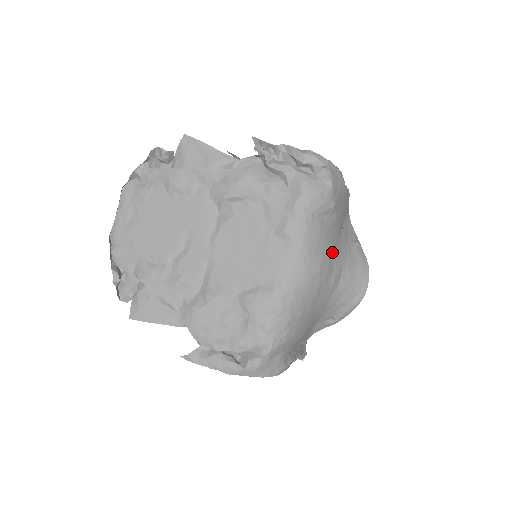
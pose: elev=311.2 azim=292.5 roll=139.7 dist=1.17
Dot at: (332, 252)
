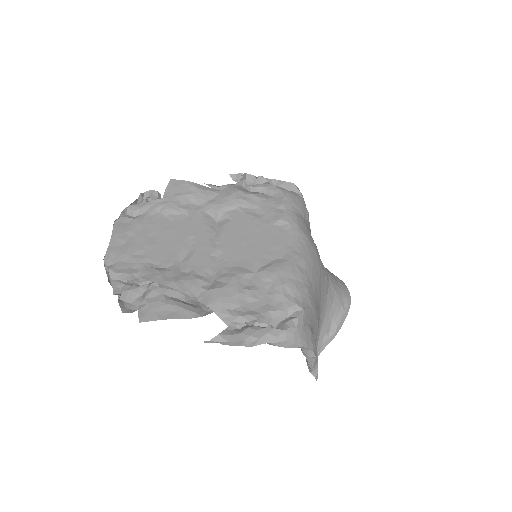
Dot at: occluded
